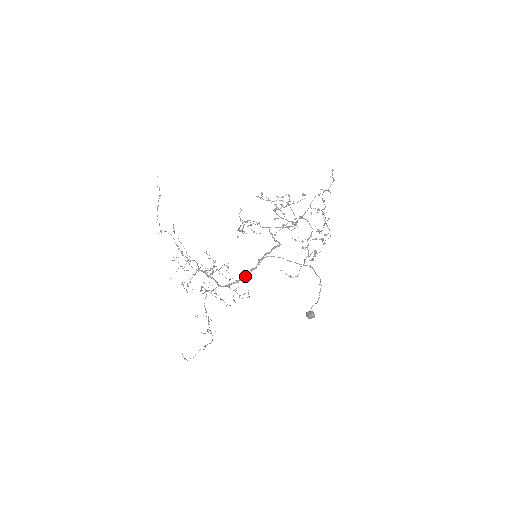
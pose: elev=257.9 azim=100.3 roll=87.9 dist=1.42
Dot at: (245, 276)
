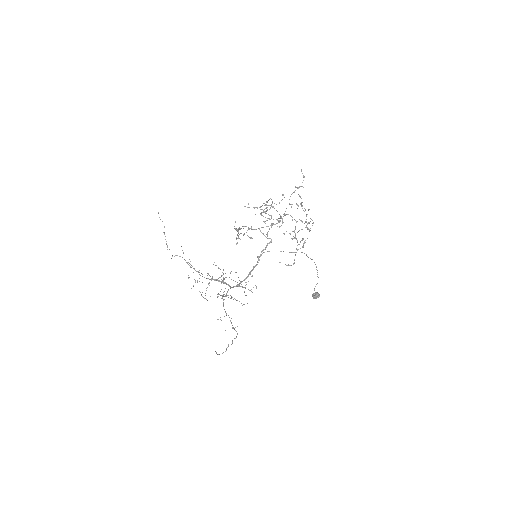
Dot at: (250, 273)
